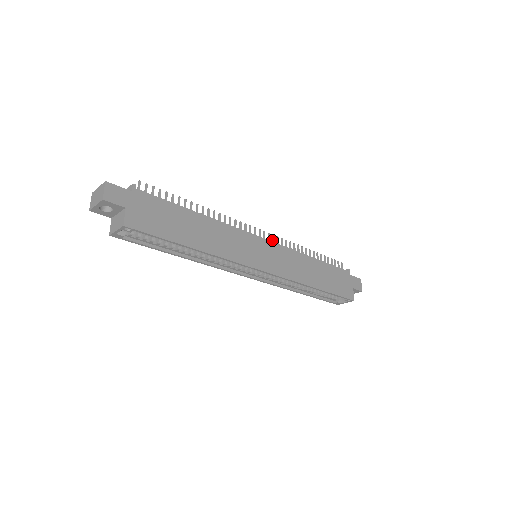
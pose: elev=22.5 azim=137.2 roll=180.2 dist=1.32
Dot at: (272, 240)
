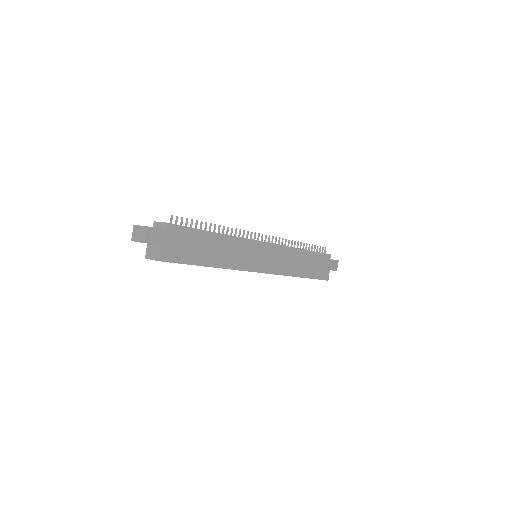
Dot at: (271, 241)
